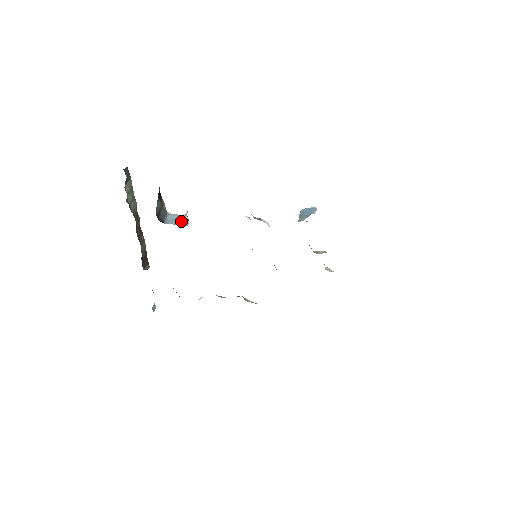
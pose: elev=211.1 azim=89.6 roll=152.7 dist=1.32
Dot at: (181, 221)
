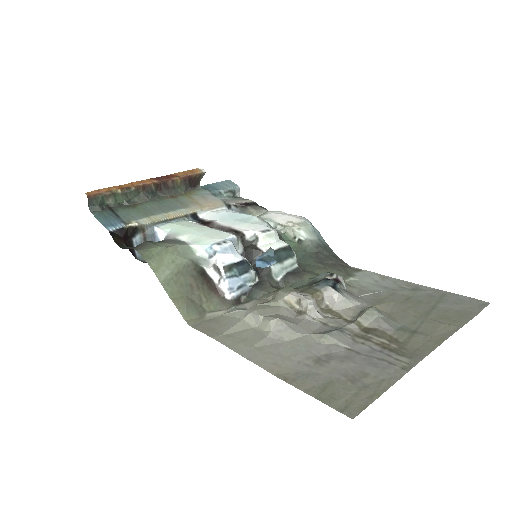
Dot at: occluded
